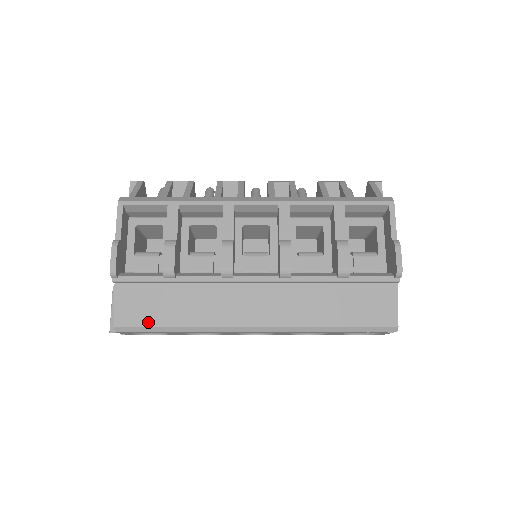
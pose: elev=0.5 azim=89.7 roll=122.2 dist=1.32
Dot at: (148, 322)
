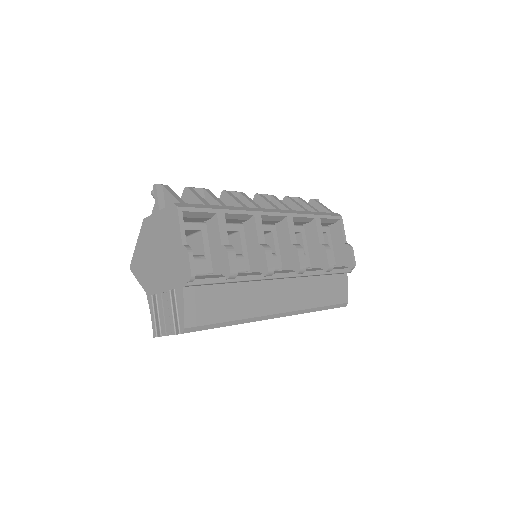
Dot at: (211, 320)
